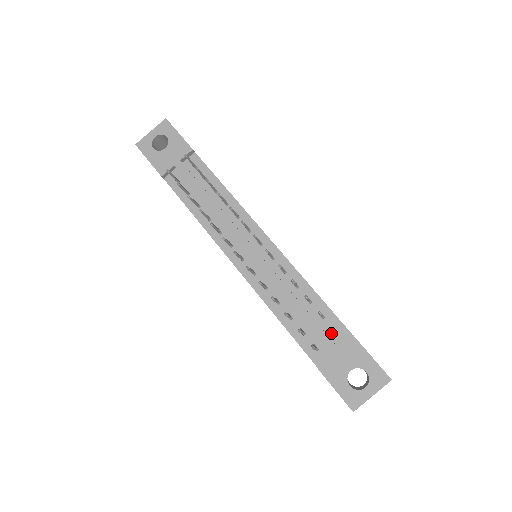
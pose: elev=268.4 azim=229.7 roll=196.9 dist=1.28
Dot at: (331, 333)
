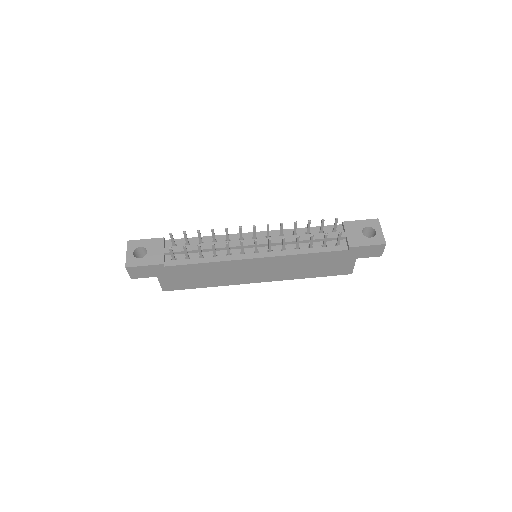
Dot at: occluded
